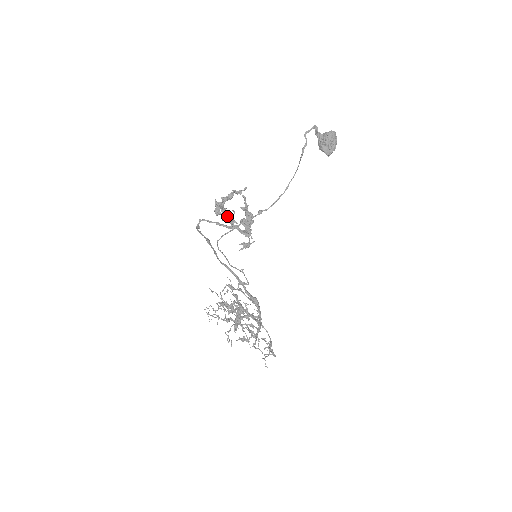
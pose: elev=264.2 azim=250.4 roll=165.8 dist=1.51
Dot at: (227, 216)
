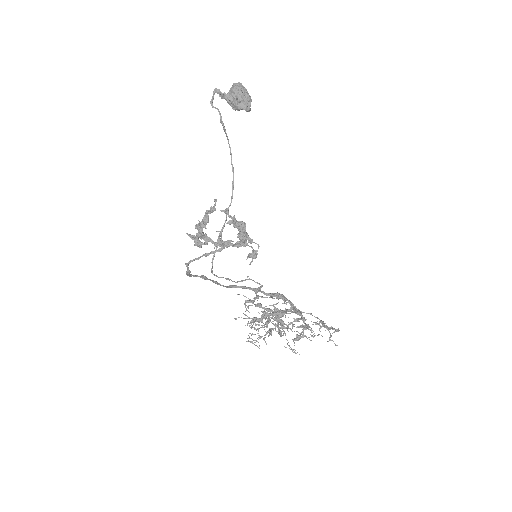
Dot at: (217, 242)
